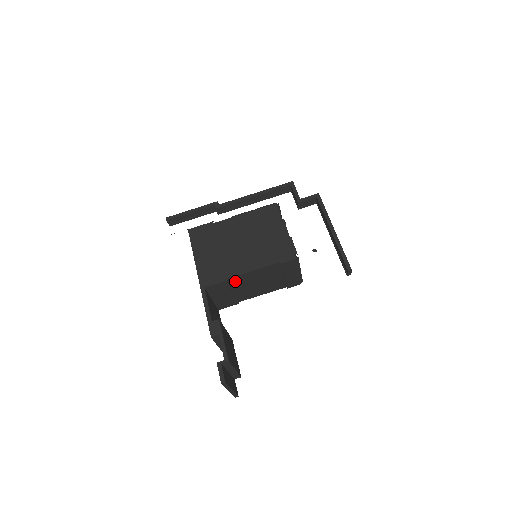
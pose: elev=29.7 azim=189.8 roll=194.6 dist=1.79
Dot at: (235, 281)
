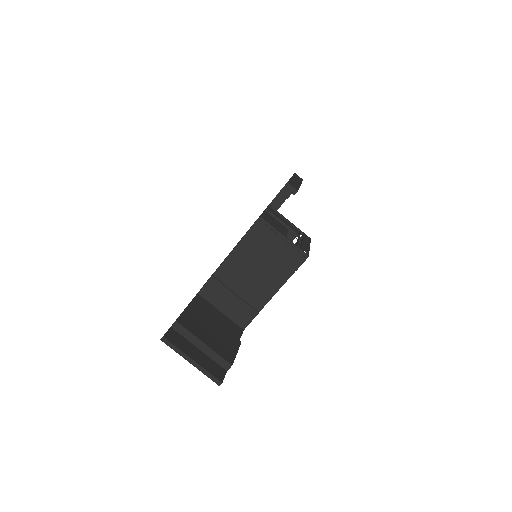
Dot at: (224, 277)
